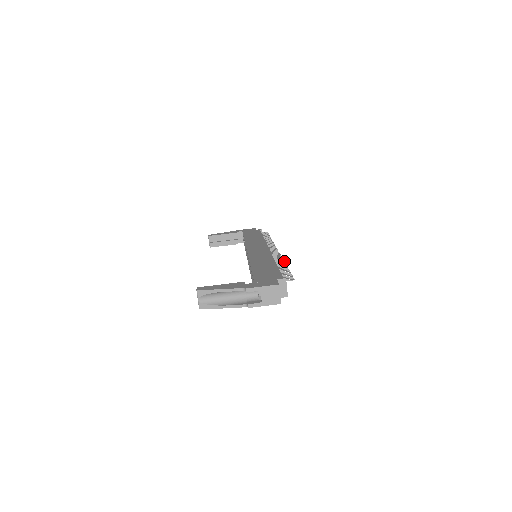
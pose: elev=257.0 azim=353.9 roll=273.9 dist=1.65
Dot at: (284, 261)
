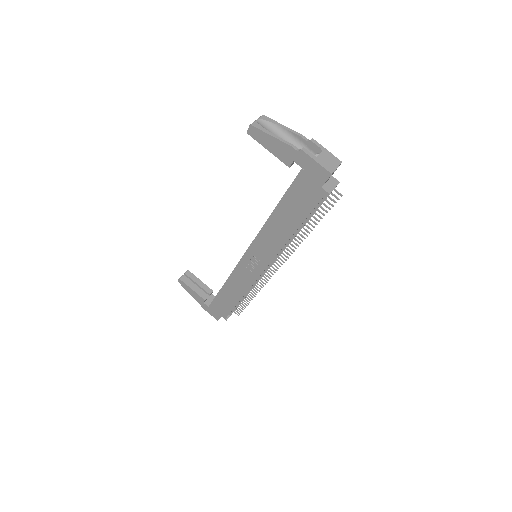
Dot at: occluded
